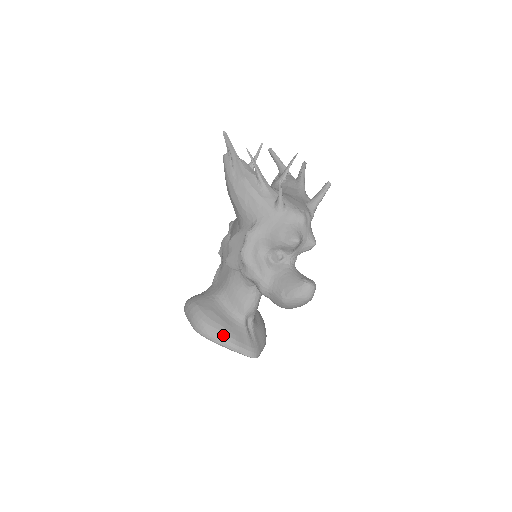
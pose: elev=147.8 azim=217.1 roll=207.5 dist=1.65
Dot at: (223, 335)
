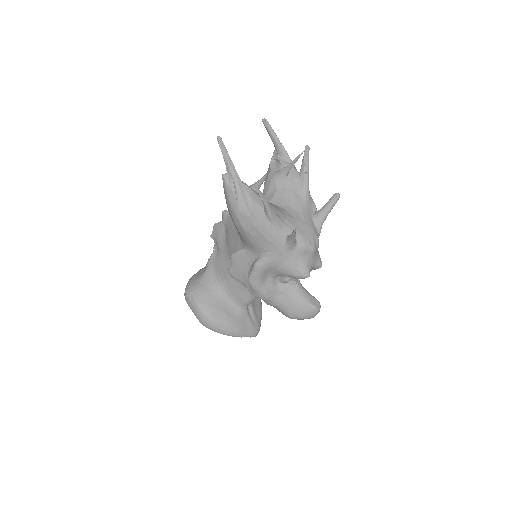
Dot at: (230, 330)
